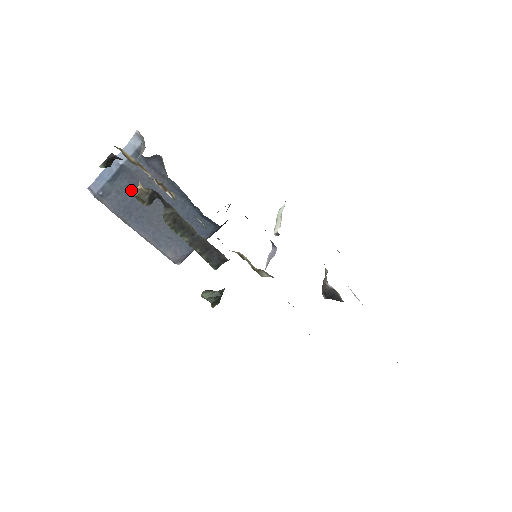
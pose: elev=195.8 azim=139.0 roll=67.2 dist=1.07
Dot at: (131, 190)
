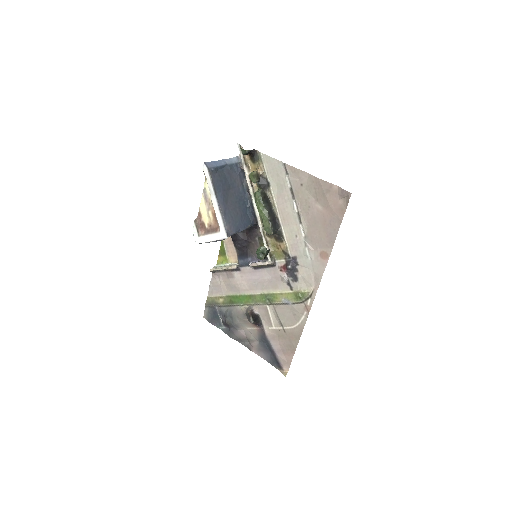
Dot at: (225, 179)
